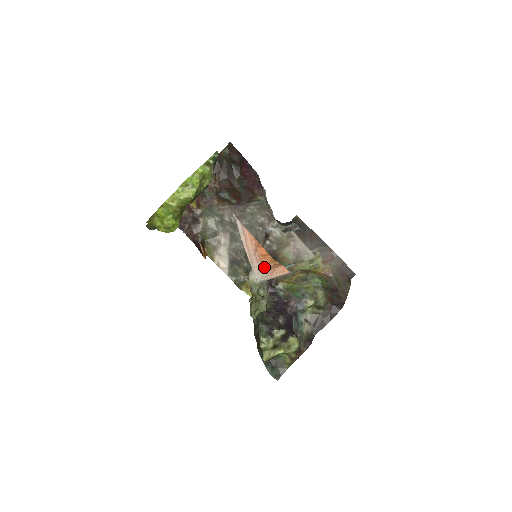
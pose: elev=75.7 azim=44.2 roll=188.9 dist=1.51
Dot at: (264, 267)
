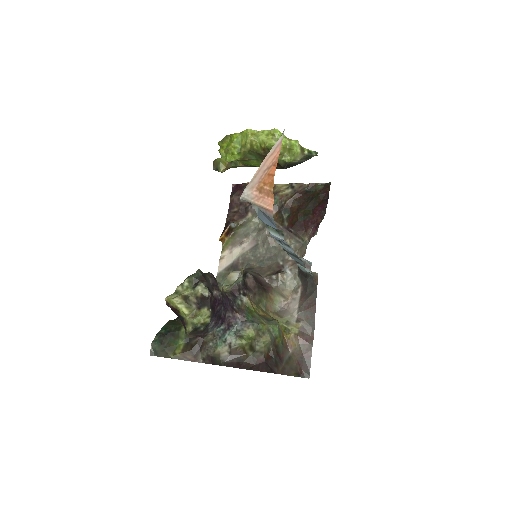
Dot at: (260, 186)
